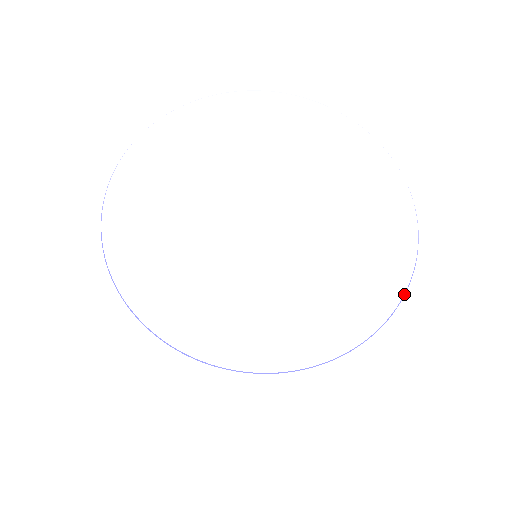
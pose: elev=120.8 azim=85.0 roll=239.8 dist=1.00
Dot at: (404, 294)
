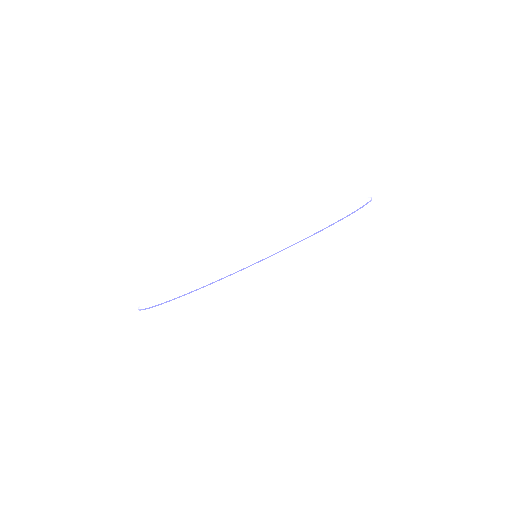
Dot at: (357, 210)
